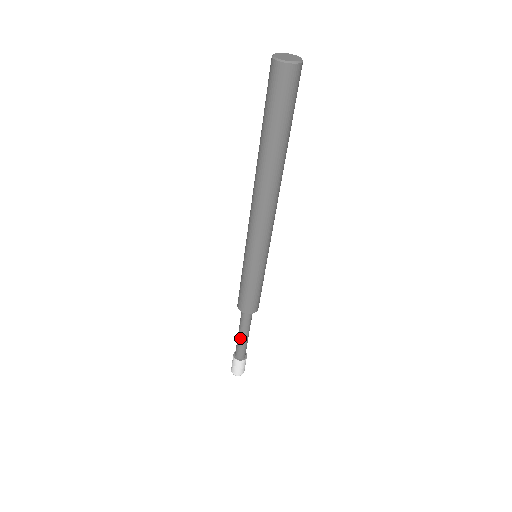
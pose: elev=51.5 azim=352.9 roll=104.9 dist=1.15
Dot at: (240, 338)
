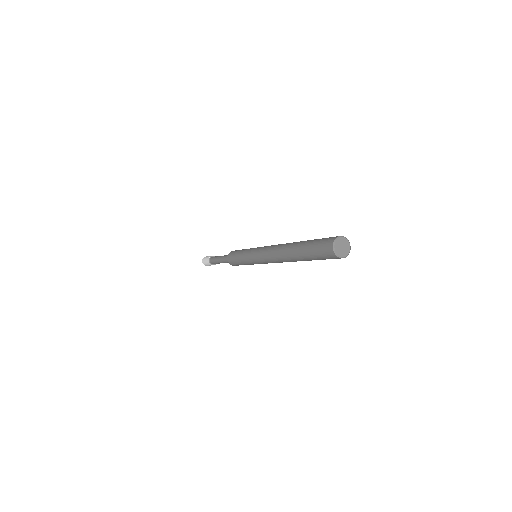
Dot at: occluded
